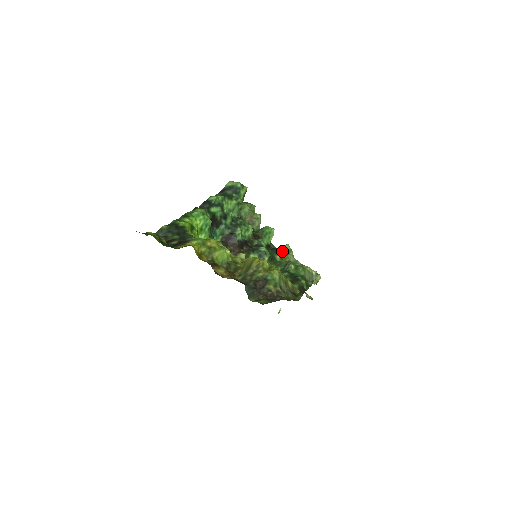
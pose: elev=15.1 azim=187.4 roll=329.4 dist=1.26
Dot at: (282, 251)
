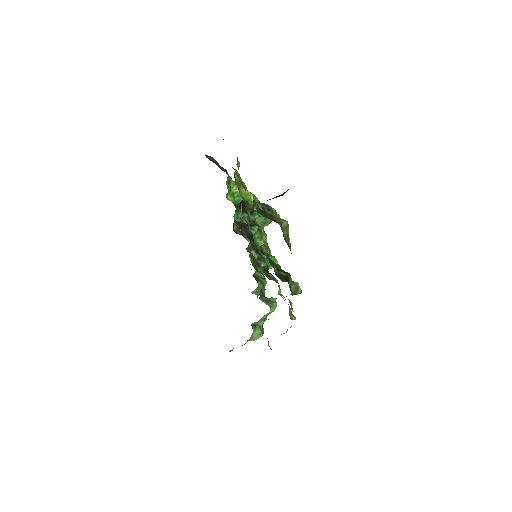
Dot at: occluded
